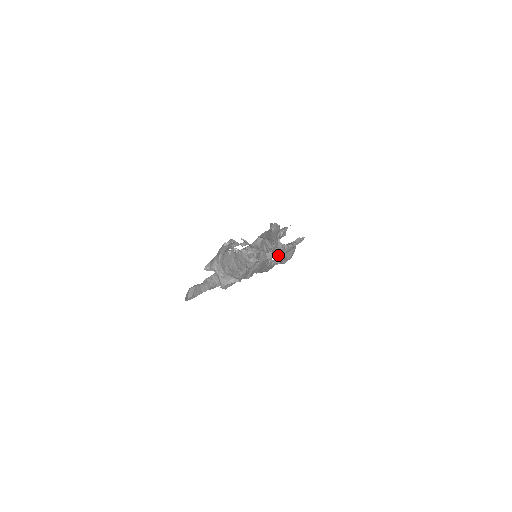
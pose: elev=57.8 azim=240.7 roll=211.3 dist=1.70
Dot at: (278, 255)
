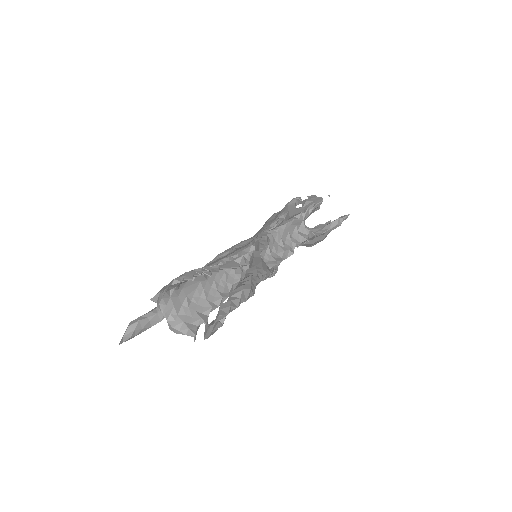
Dot at: occluded
